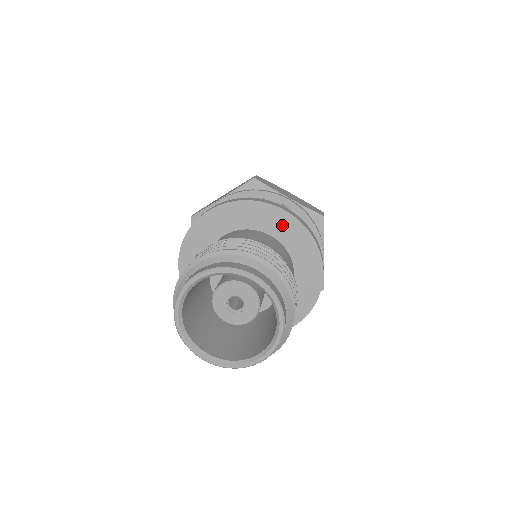
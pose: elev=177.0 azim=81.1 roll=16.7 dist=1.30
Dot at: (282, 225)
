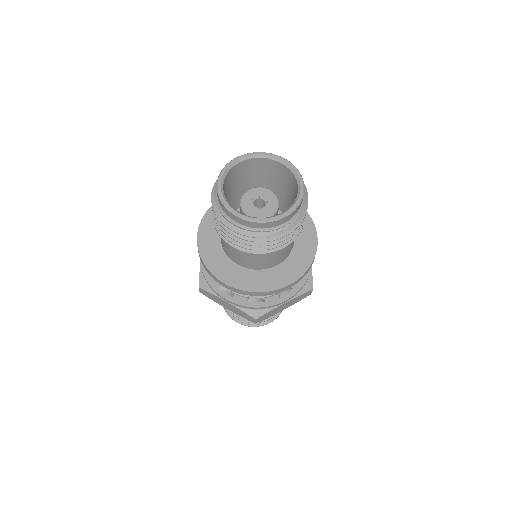
Dot at: occluded
